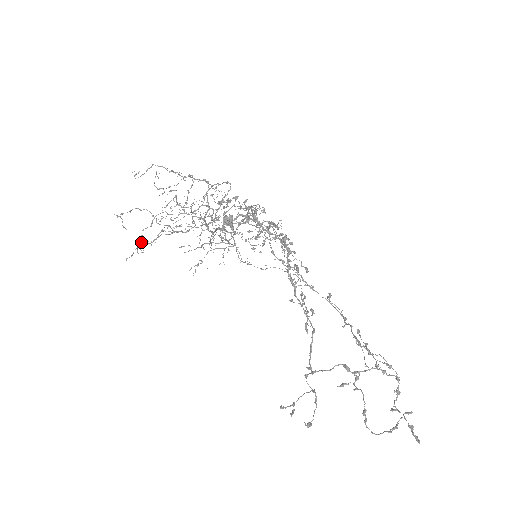
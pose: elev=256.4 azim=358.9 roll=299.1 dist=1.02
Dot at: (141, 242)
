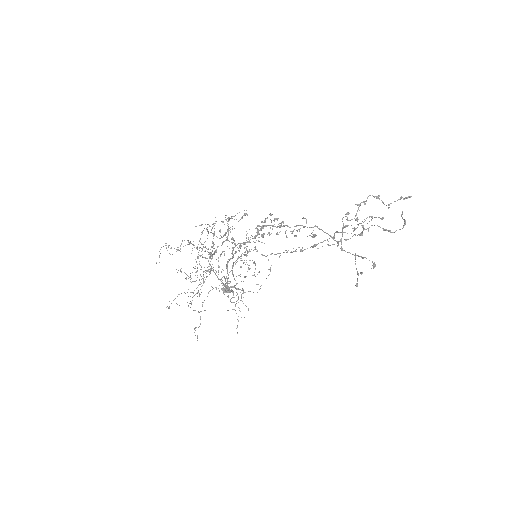
Dot at: occluded
